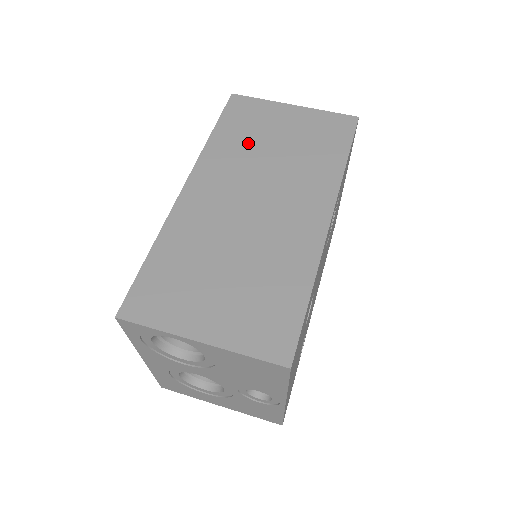
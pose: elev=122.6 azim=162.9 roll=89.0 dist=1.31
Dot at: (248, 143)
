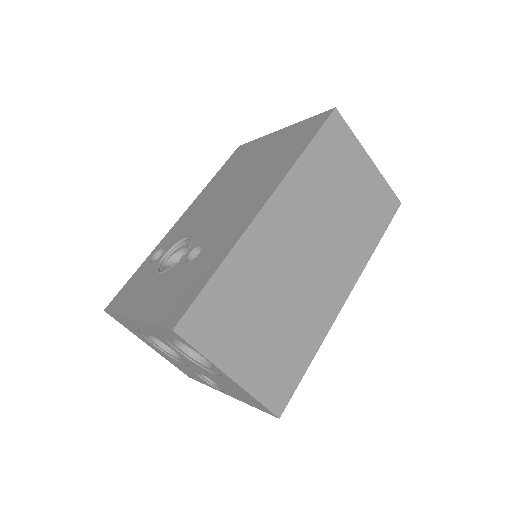
Dot at: (326, 182)
